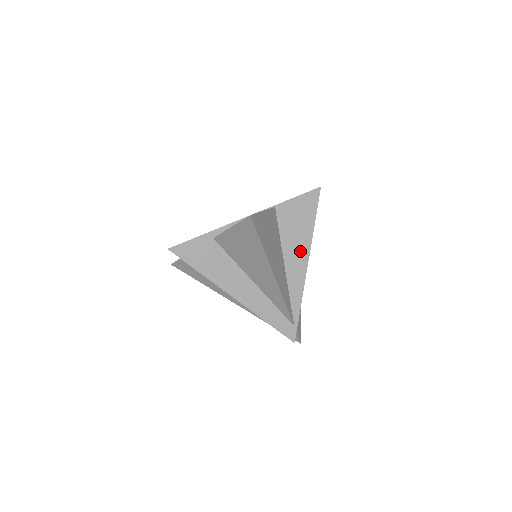
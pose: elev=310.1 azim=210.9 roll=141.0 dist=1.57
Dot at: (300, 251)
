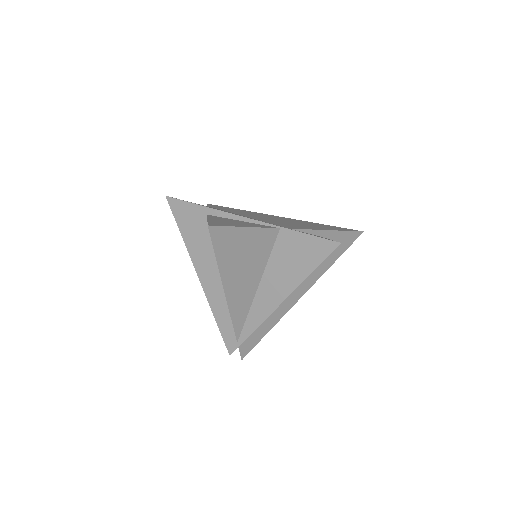
Dot at: (281, 286)
